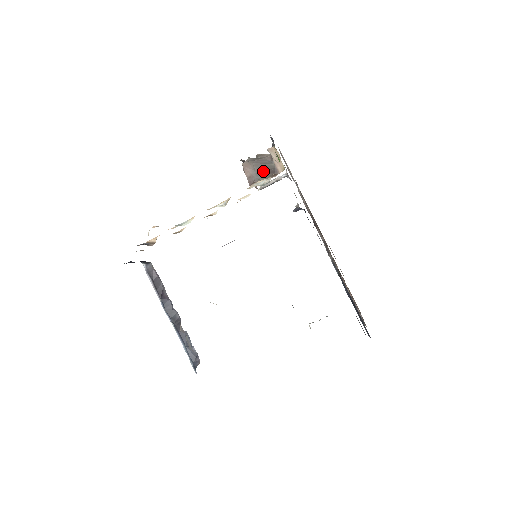
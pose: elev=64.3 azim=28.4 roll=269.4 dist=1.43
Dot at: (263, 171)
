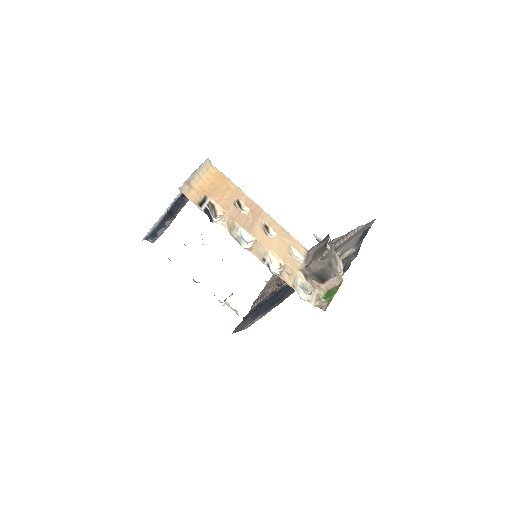
Dot at: (319, 275)
